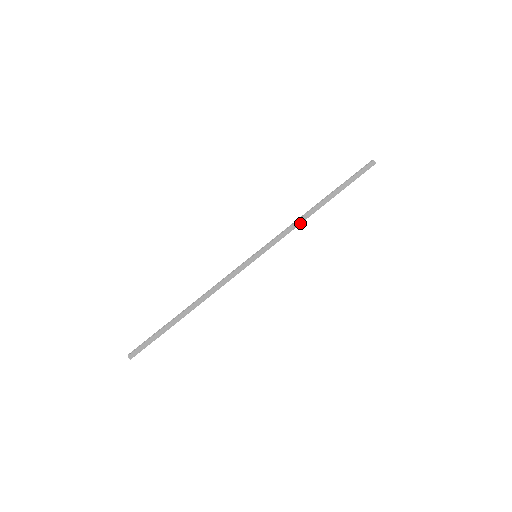
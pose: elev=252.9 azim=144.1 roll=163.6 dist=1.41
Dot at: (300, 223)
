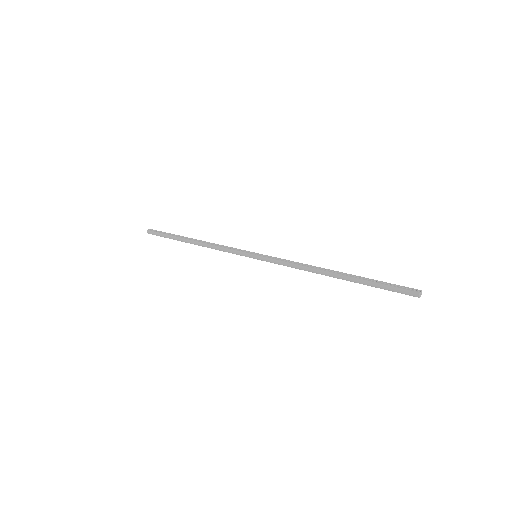
Dot at: (304, 270)
